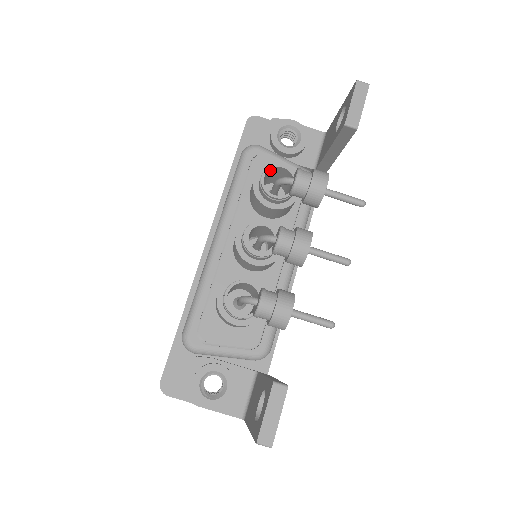
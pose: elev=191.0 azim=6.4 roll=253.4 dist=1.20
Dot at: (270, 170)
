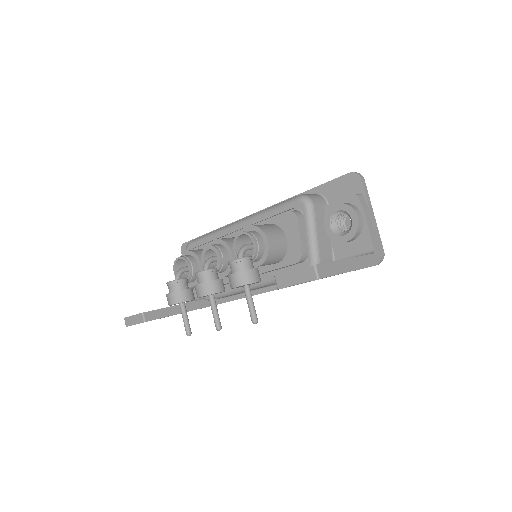
Dot at: (251, 235)
